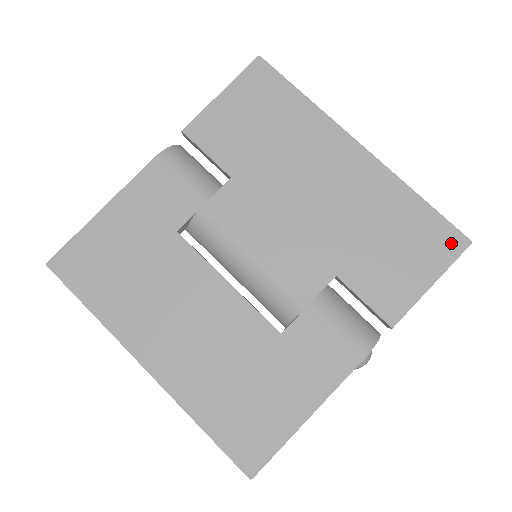
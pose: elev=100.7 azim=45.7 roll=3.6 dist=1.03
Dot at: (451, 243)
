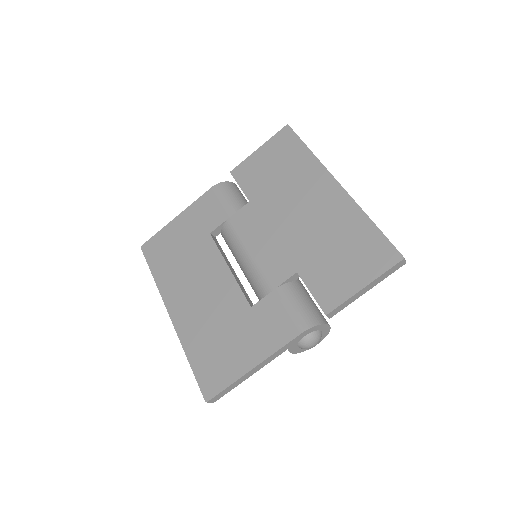
Dot at: (387, 257)
